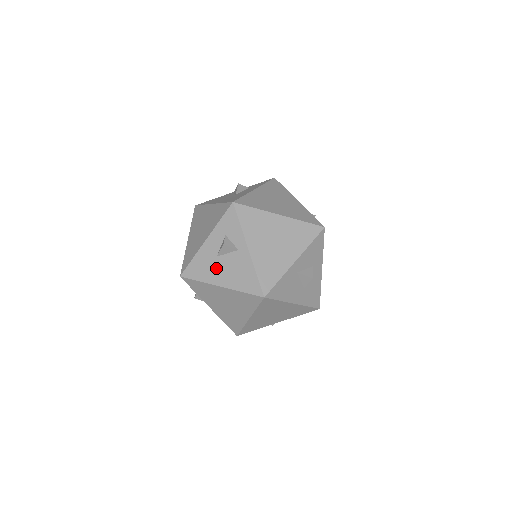
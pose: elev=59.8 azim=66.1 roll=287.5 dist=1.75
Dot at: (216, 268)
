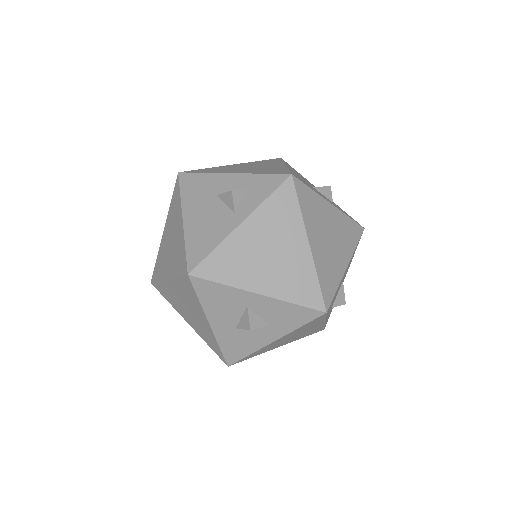
Dot at: (203, 202)
